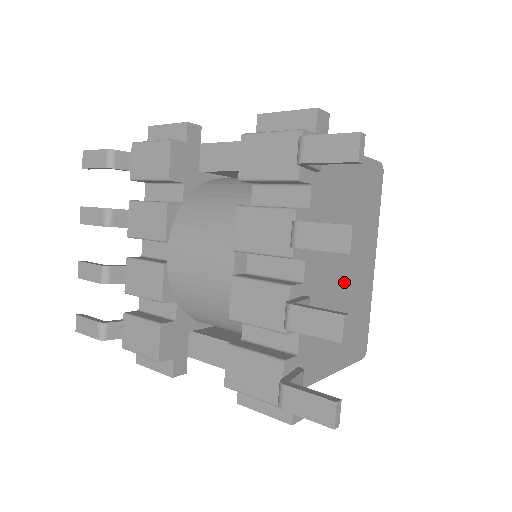
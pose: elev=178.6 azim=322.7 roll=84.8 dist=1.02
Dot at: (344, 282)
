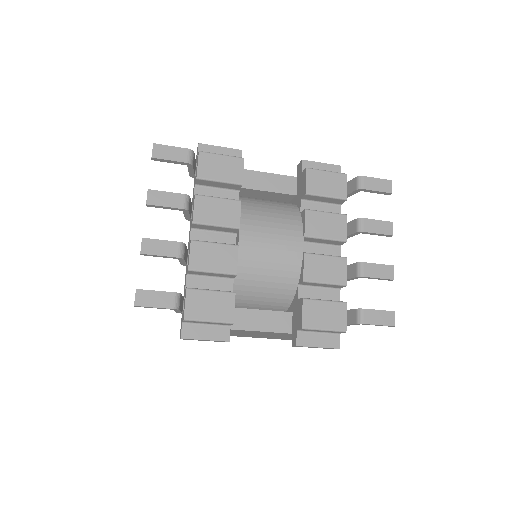
Dot at: occluded
